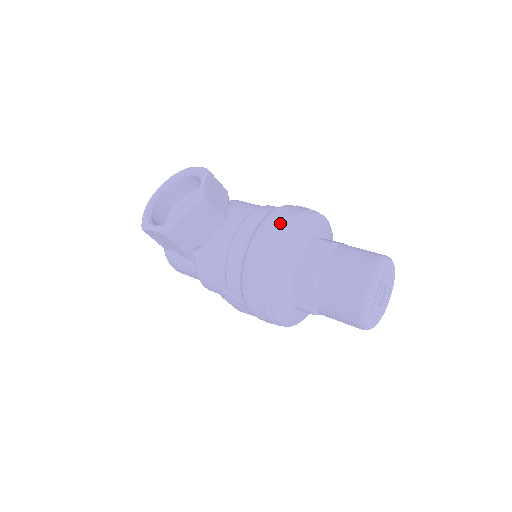
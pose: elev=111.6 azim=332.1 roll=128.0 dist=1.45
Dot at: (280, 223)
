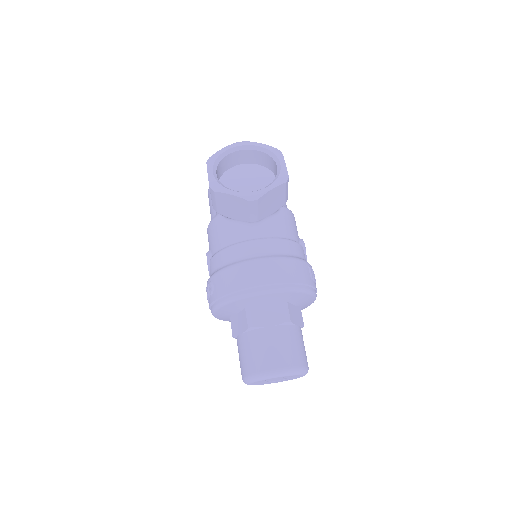
Dot at: (277, 274)
